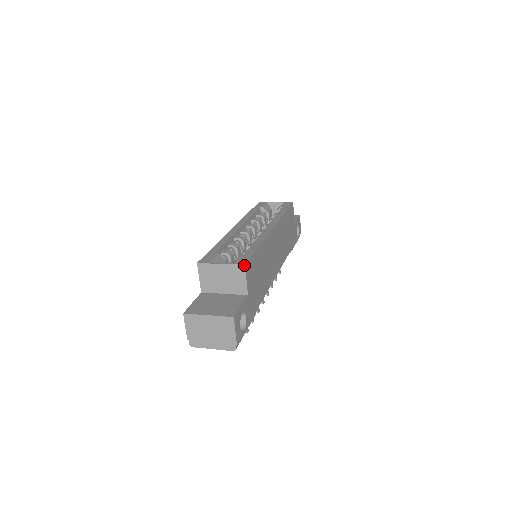
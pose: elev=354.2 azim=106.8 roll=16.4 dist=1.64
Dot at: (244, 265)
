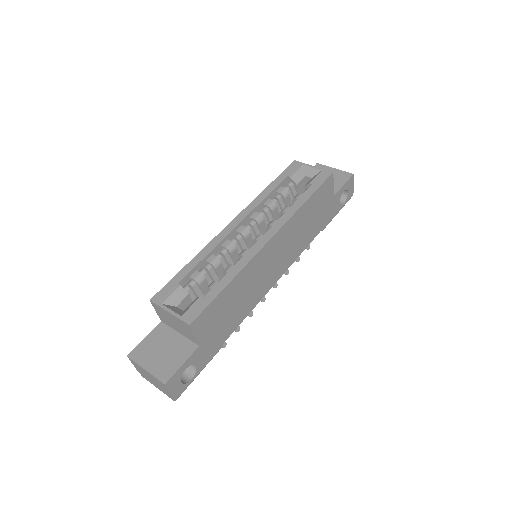
Dot at: (189, 325)
